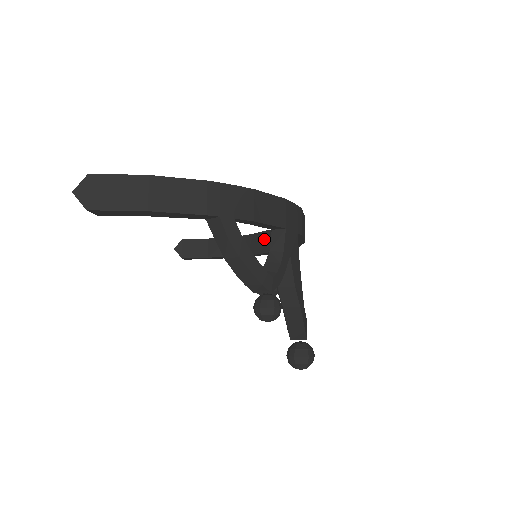
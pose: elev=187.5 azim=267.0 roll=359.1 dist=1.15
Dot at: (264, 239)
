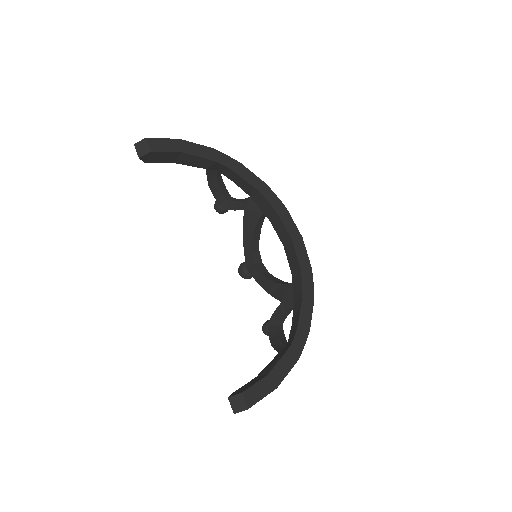
Dot at: (247, 186)
